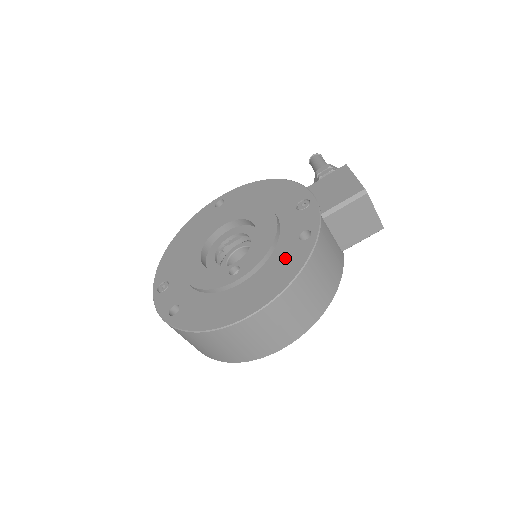
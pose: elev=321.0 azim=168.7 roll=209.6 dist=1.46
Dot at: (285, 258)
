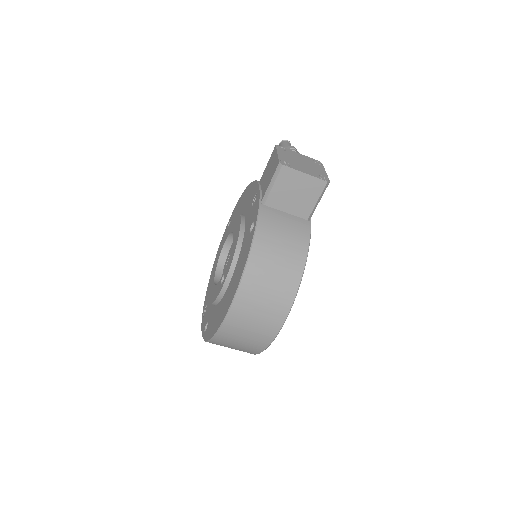
Dot at: (243, 254)
